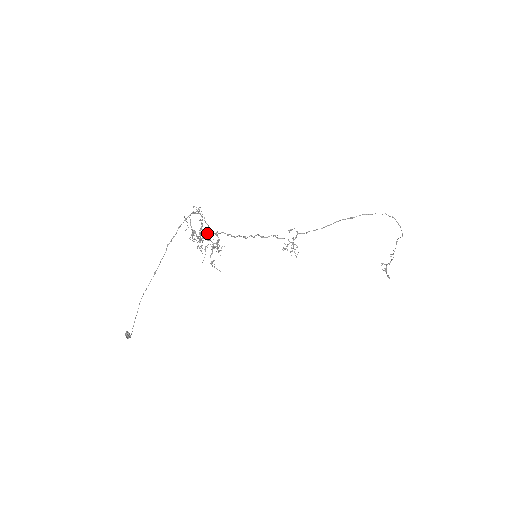
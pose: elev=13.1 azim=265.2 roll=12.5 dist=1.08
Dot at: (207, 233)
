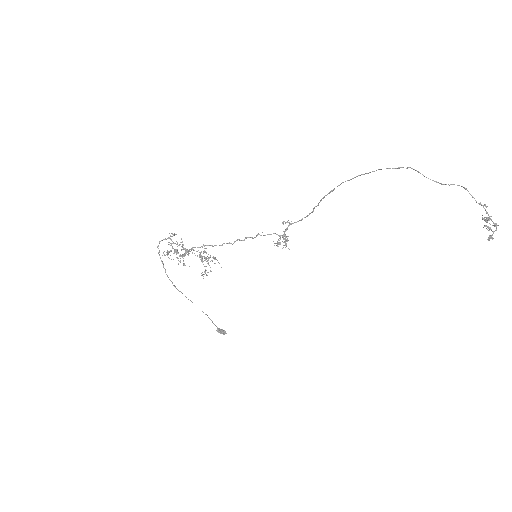
Dot at: (164, 254)
